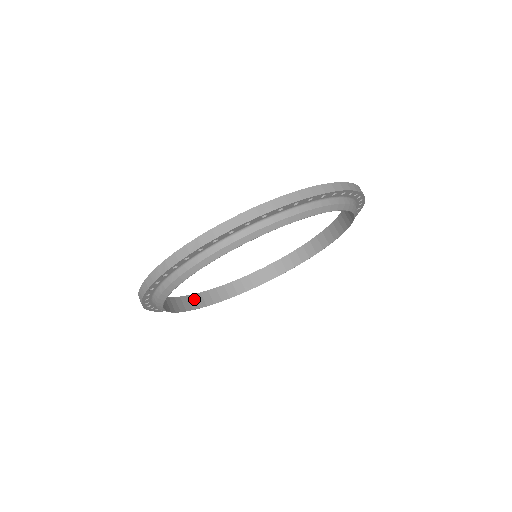
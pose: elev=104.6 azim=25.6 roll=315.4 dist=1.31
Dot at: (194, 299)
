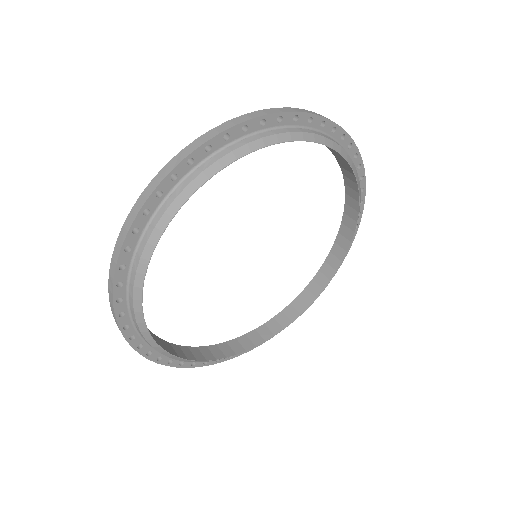
Dot at: (257, 334)
